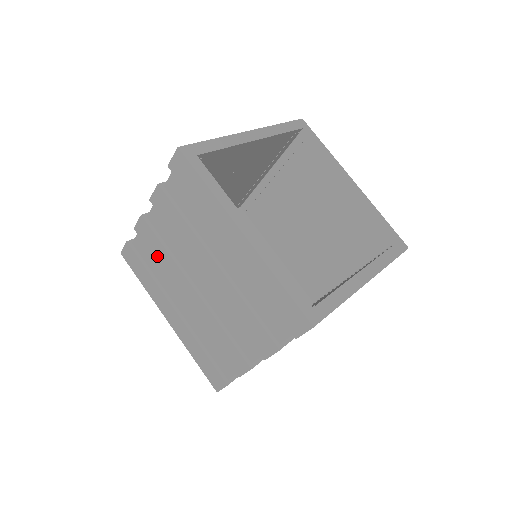
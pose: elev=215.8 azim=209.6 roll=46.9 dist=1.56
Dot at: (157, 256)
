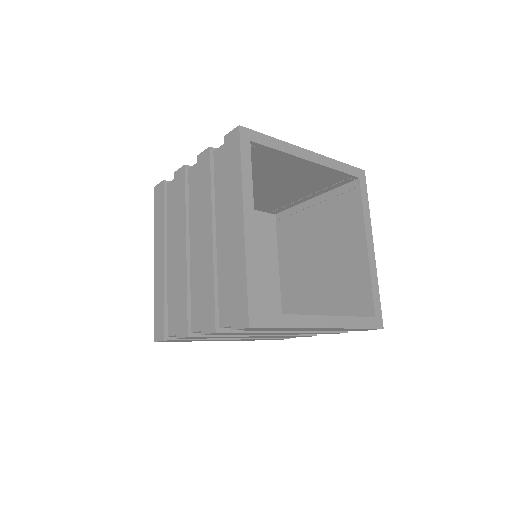
Dot at: (177, 204)
